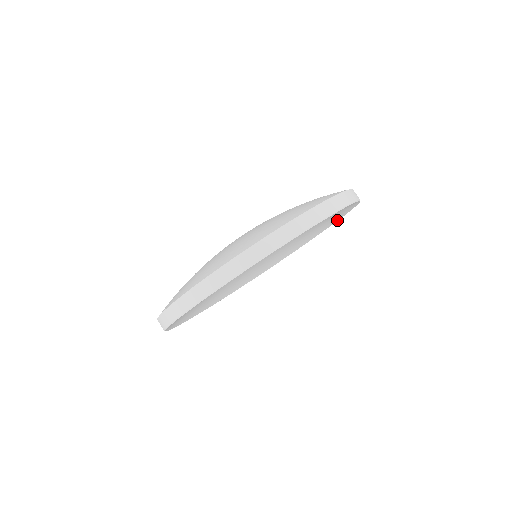
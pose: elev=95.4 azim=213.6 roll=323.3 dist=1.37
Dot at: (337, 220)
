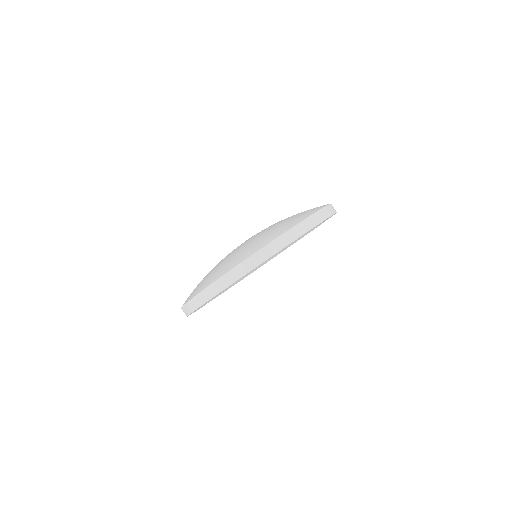
Dot at: (312, 230)
